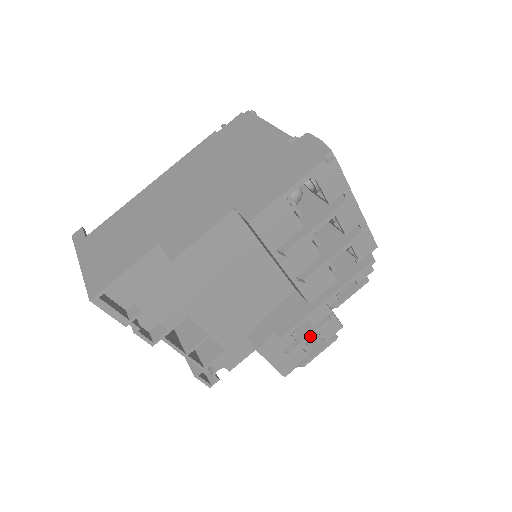
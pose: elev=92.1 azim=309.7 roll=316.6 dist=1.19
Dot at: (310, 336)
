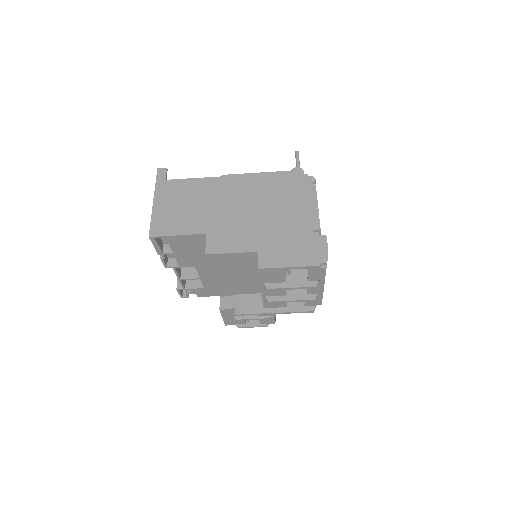
Dot at: (253, 319)
